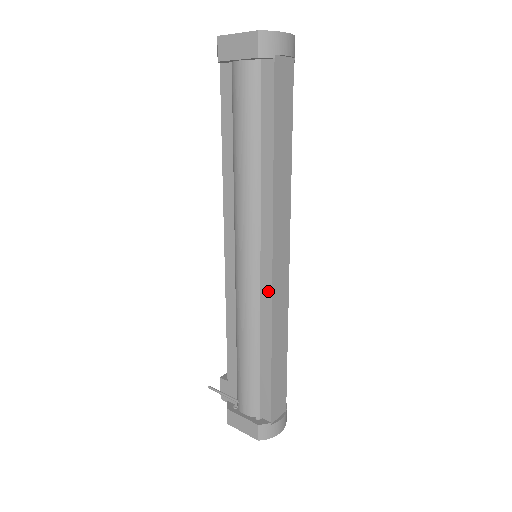
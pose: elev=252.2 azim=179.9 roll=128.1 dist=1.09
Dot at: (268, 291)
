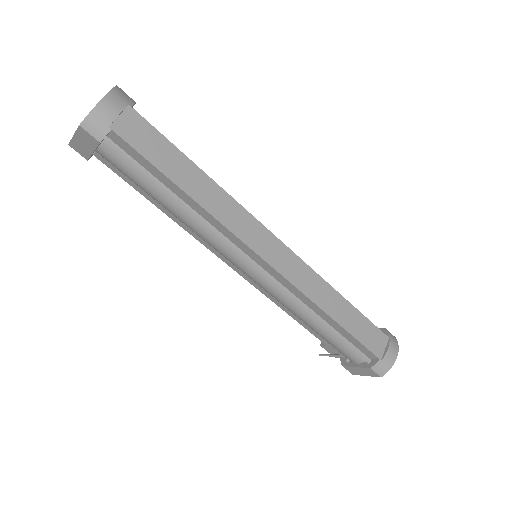
Dot at: (283, 280)
